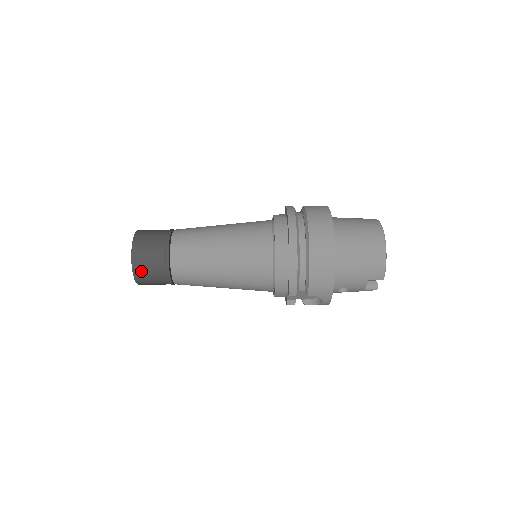
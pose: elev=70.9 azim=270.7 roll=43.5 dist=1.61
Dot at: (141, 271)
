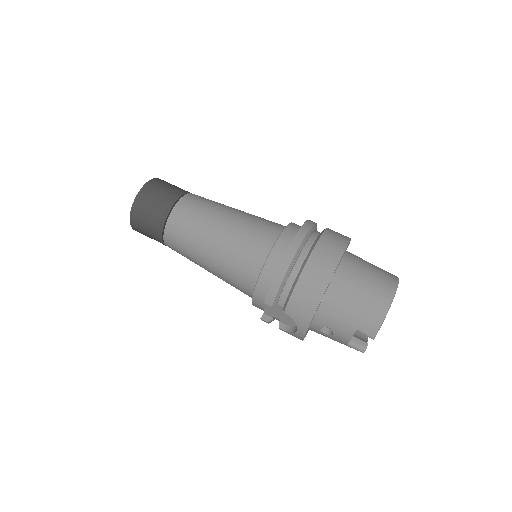
Dot at: (139, 212)
